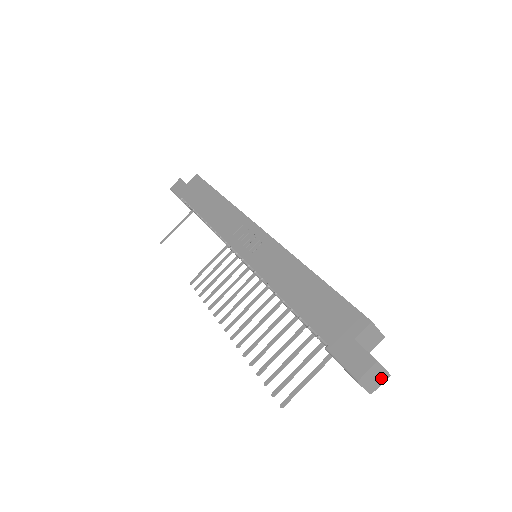
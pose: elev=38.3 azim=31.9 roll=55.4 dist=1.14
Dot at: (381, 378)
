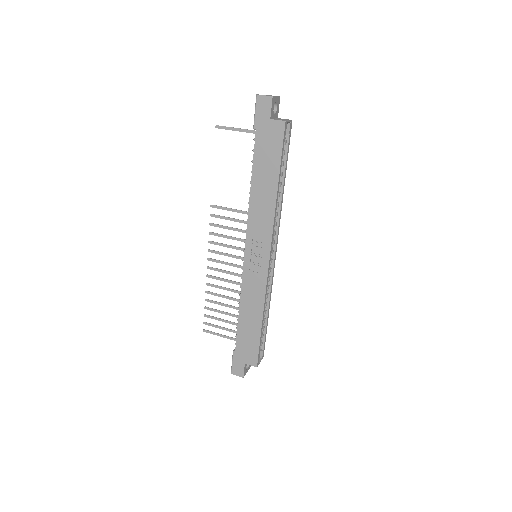
Dot at: occluded
